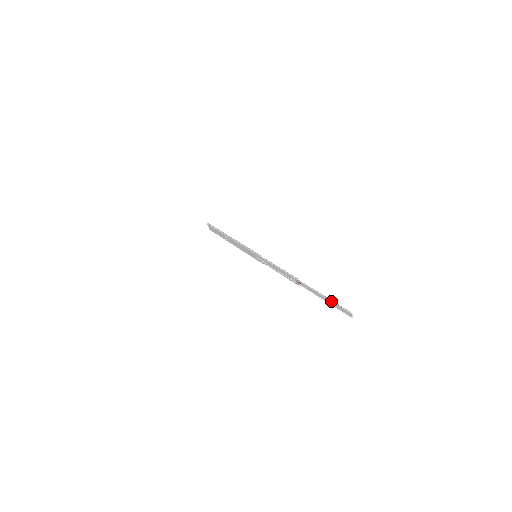
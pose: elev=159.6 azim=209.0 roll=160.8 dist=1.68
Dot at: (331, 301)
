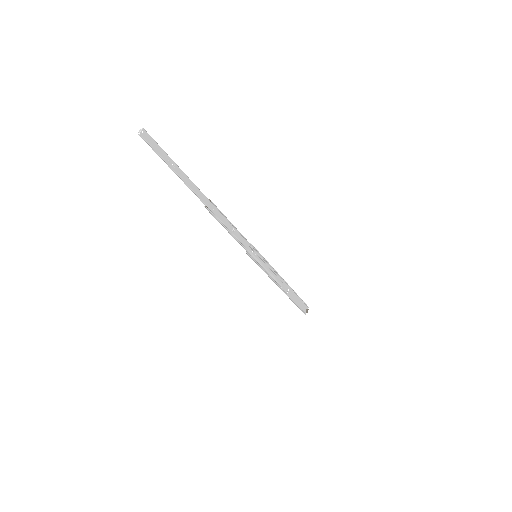
Dot at: occluded
